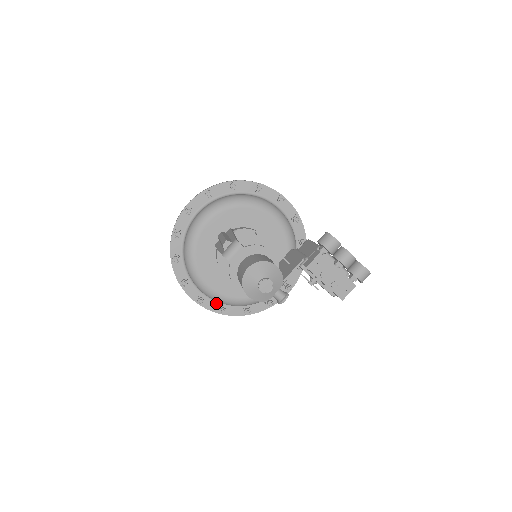
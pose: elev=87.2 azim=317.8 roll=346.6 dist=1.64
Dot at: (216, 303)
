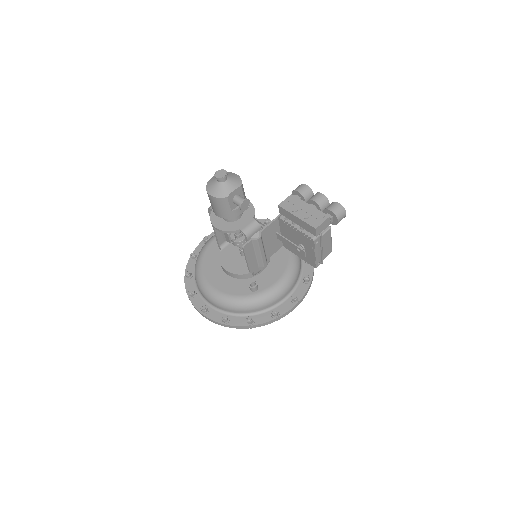
Dot at: (219, 313)
